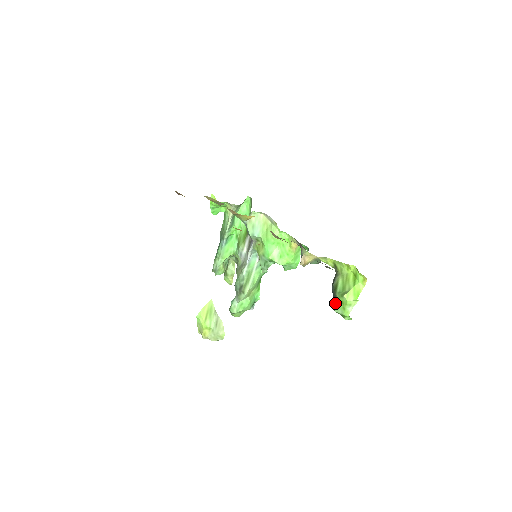
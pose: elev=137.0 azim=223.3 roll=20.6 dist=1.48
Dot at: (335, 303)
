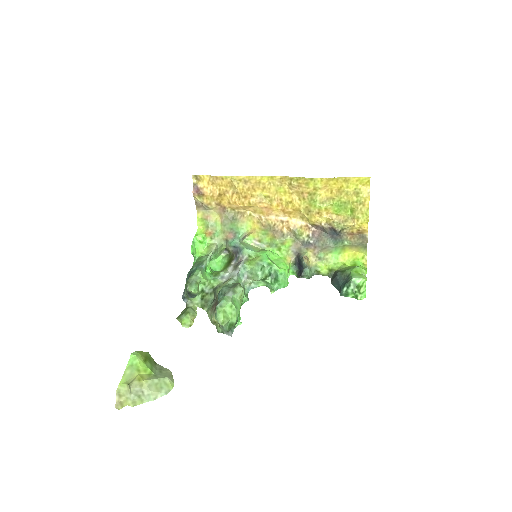
Dot at: (348, 277)
